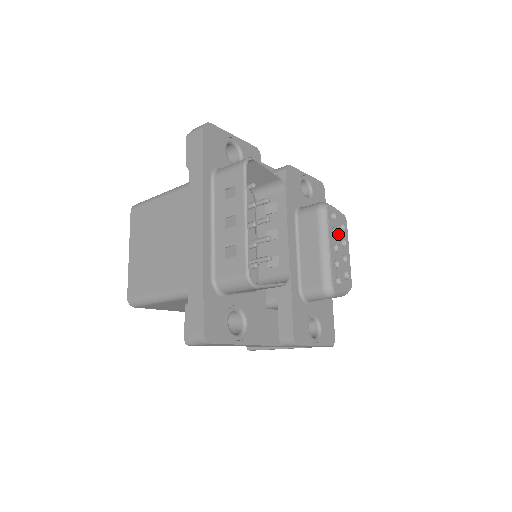
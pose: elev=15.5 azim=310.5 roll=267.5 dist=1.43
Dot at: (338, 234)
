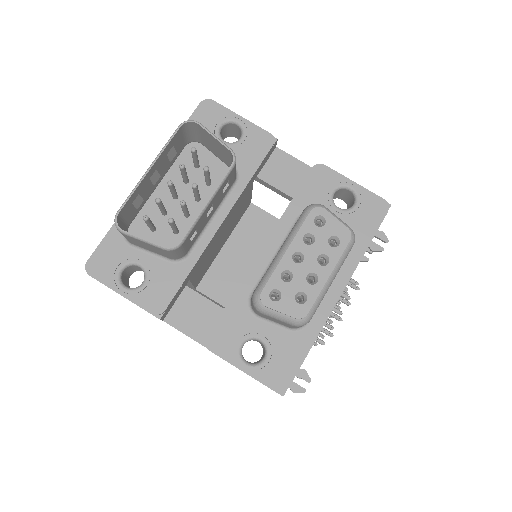
Dot at: (317, 245)
